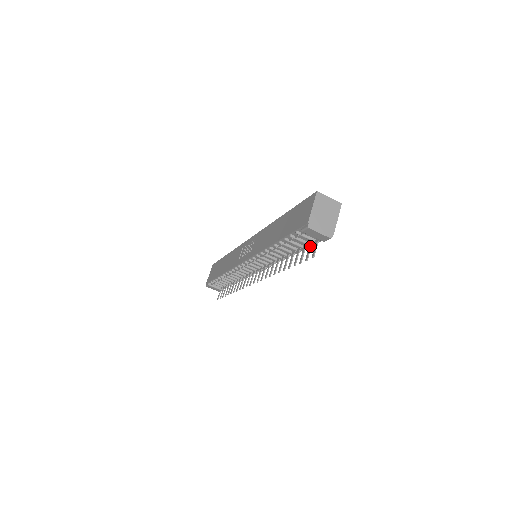
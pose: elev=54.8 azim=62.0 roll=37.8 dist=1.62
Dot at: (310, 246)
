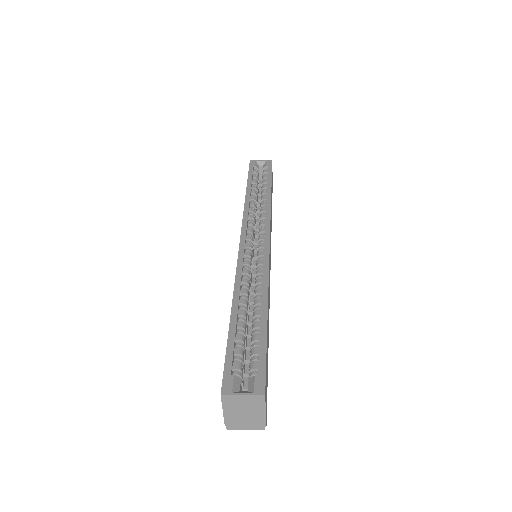
Dot at: occluded
